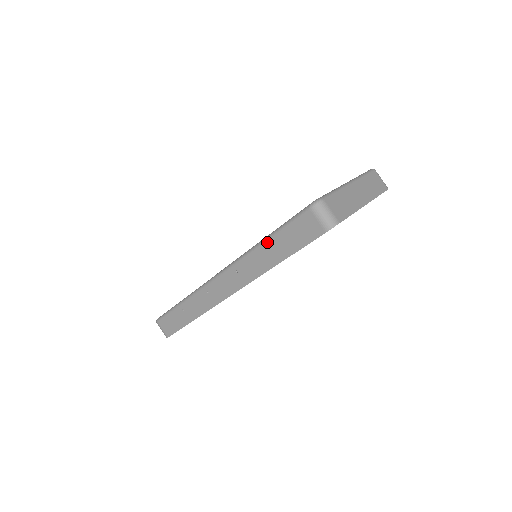
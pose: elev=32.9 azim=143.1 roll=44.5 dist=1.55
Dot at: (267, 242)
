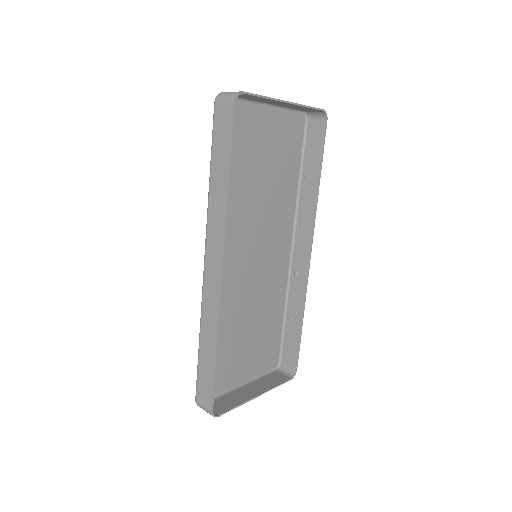
Dot at: (211, 173)
